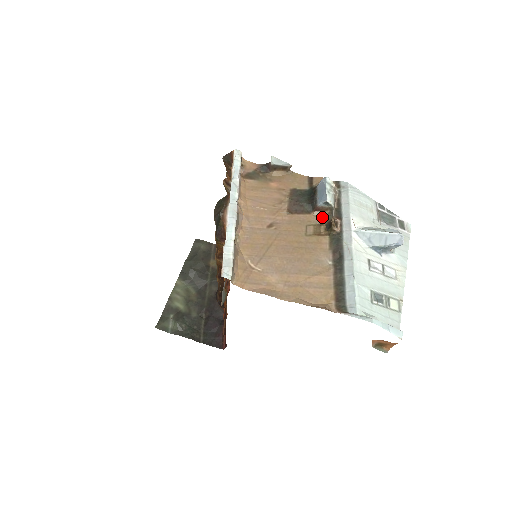
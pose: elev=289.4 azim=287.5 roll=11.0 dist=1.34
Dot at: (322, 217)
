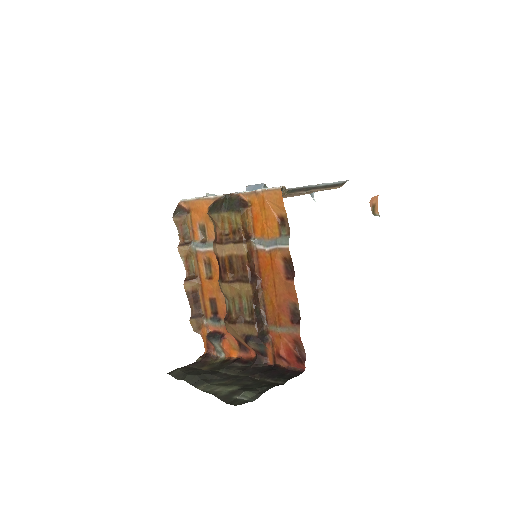
Dot at: occluded
